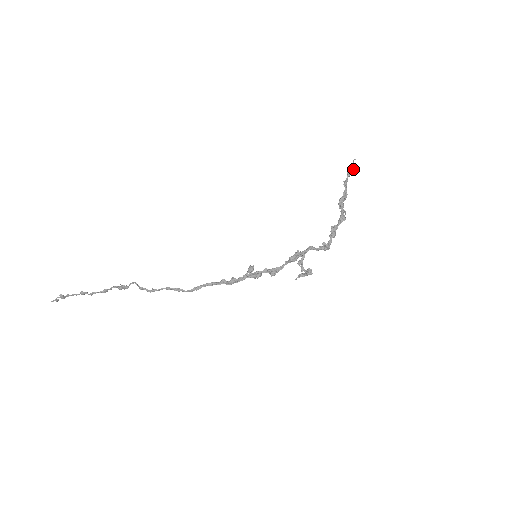
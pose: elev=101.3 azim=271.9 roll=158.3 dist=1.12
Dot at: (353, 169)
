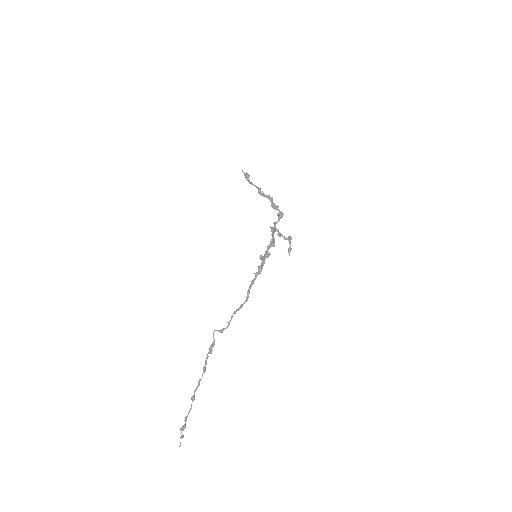
Dot at: (247, 176)
